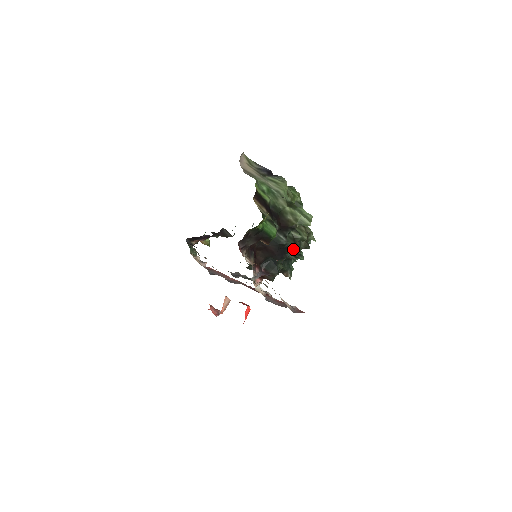
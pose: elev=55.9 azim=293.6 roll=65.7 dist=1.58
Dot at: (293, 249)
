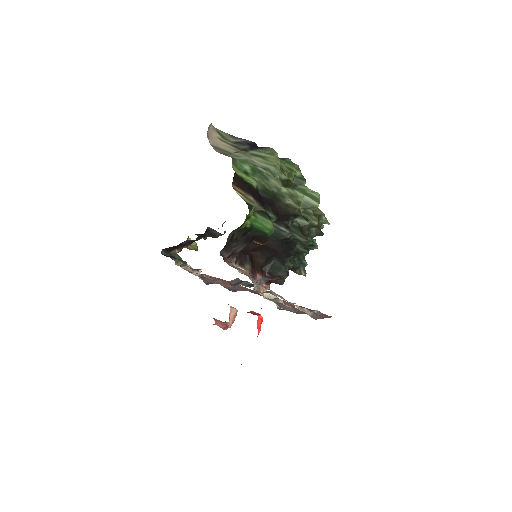
Dot at: (301, 241)
